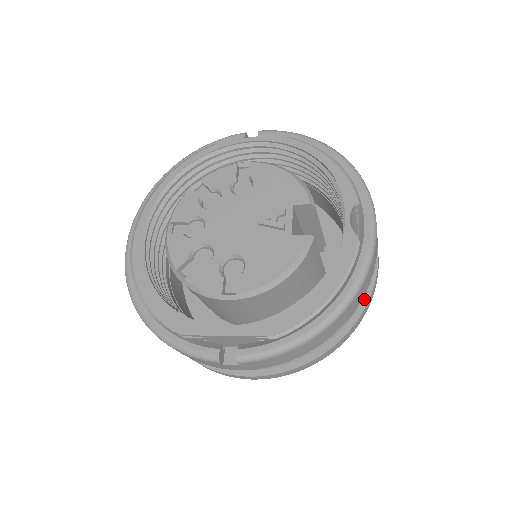
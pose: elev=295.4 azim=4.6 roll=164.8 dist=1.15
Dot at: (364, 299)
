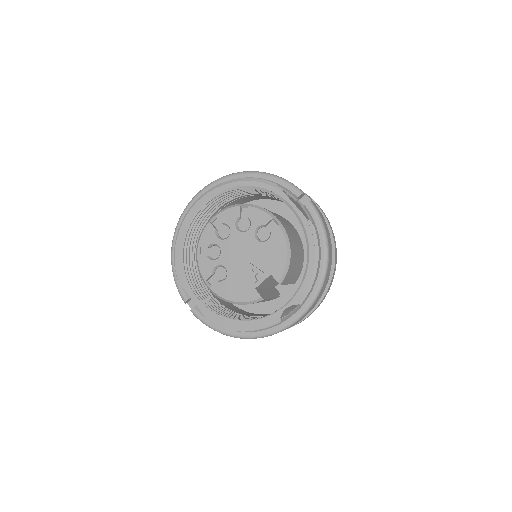
Dot at: occluded
